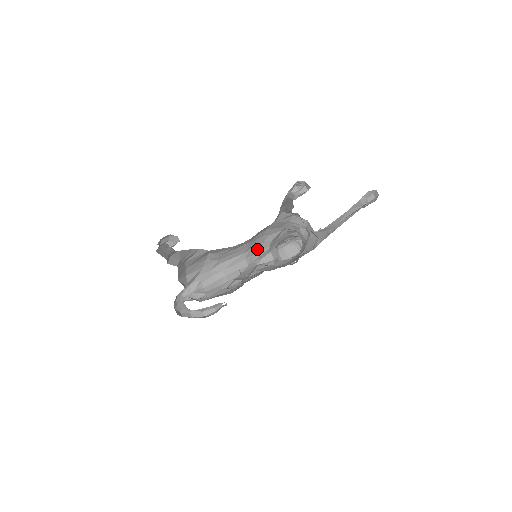
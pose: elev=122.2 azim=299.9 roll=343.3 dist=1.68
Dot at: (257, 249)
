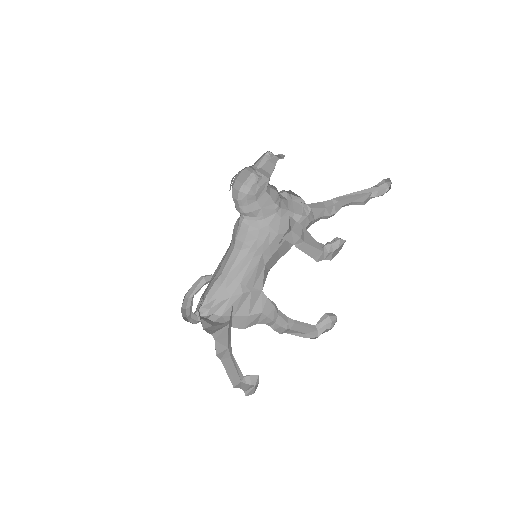
Dot at: (234, 226)
